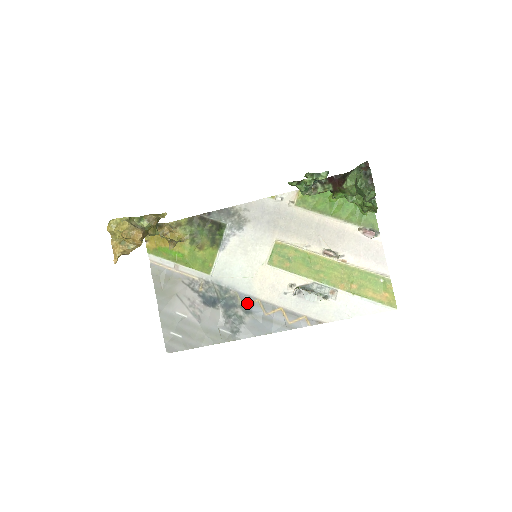
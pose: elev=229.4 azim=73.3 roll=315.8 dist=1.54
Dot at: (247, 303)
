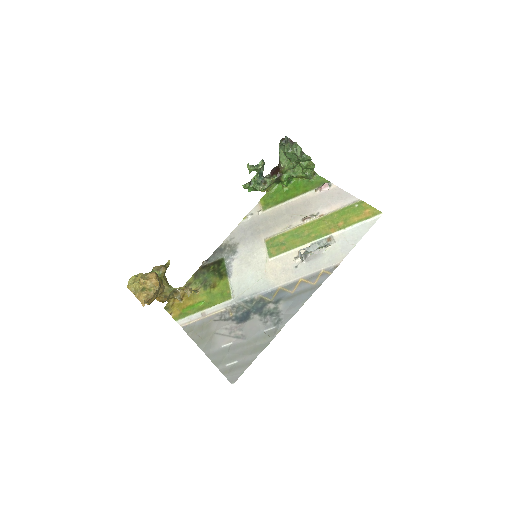
Dot at: (273, 296)
